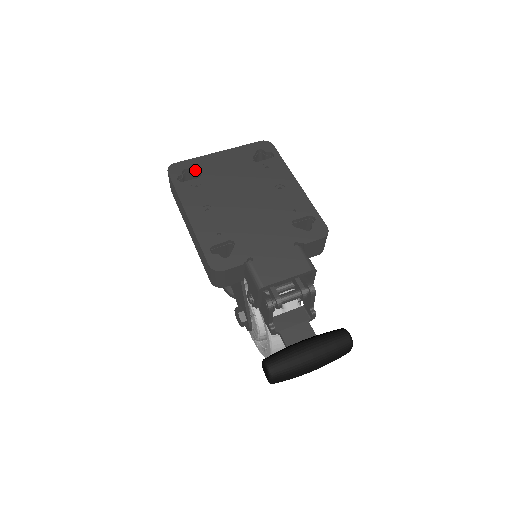
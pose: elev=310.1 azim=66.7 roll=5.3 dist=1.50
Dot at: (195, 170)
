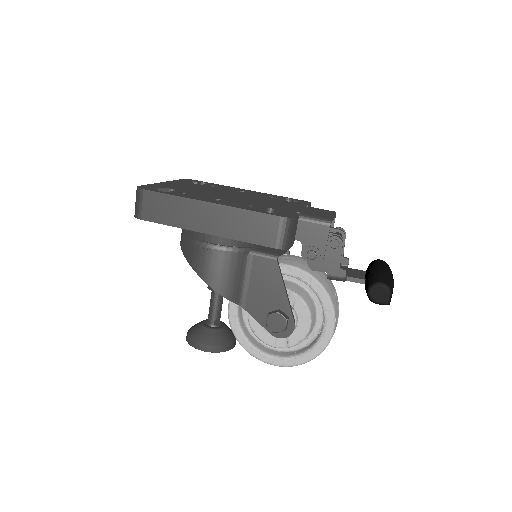
Dot at: (164, 188)
